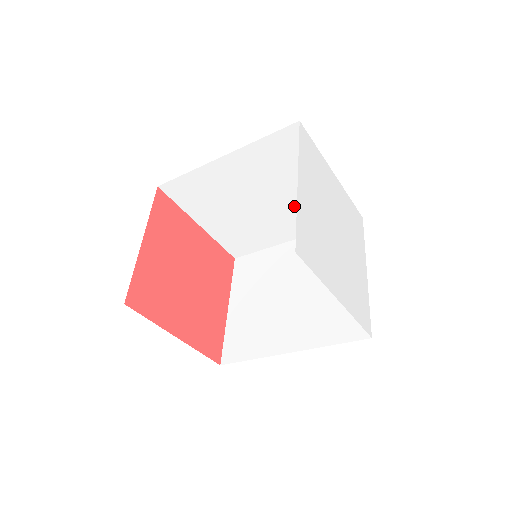
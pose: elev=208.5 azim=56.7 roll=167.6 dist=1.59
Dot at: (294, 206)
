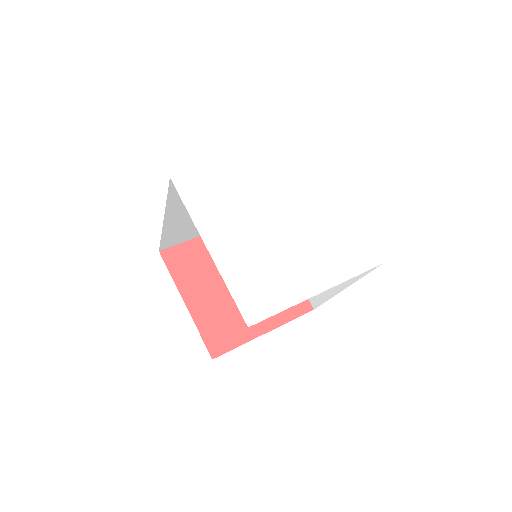
Dot at: occluded
